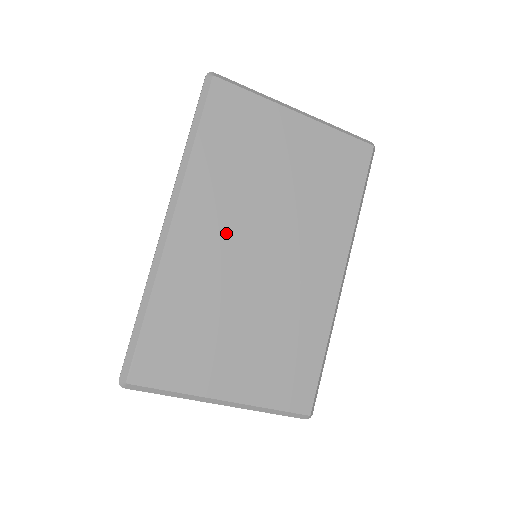
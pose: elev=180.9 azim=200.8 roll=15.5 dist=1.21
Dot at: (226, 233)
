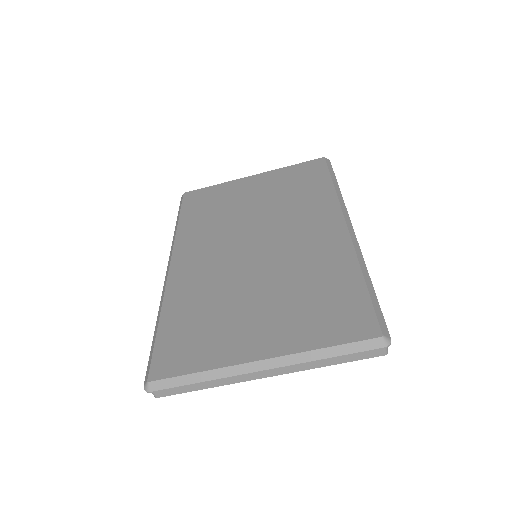
Dot at: (217, 250)
